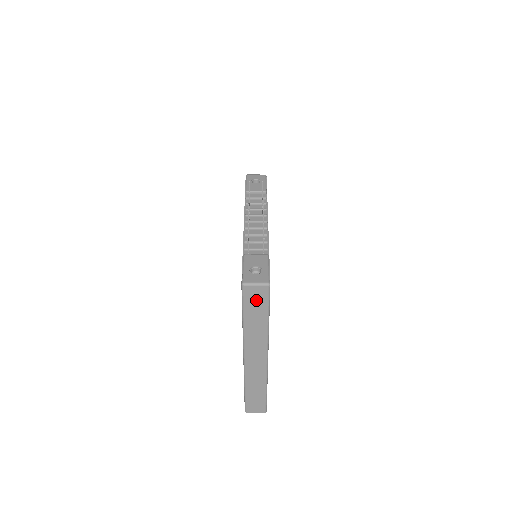
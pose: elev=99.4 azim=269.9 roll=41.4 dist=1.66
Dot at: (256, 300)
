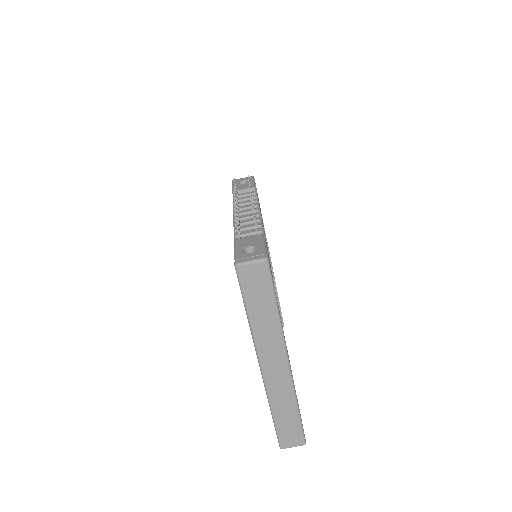
Dot at: (256, 284)
